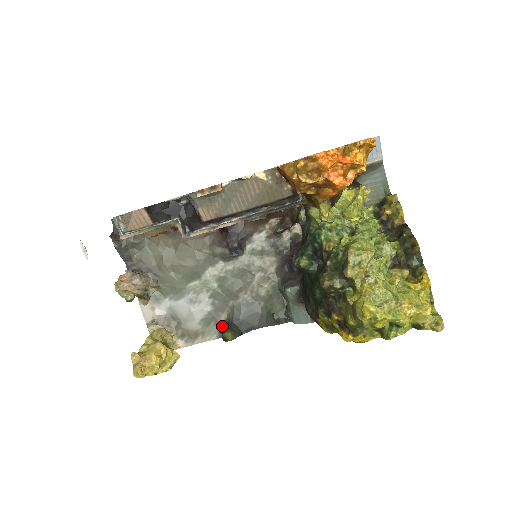
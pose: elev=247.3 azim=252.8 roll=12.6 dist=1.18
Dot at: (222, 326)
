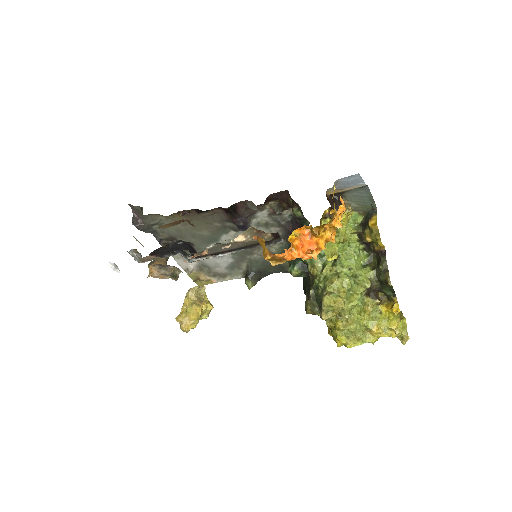
Dot at: (244, 271)
